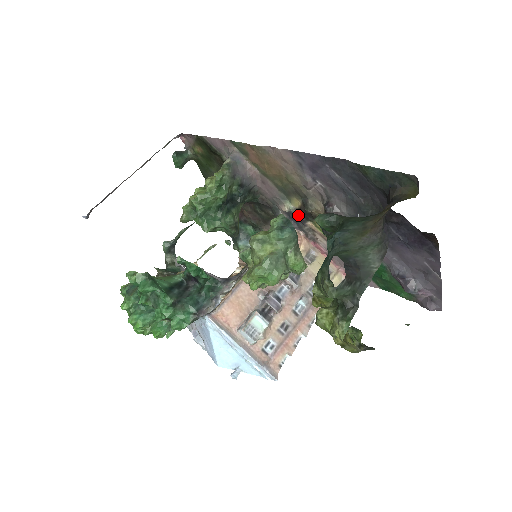
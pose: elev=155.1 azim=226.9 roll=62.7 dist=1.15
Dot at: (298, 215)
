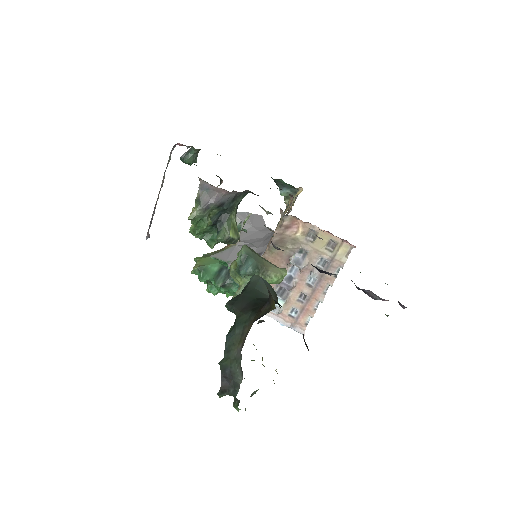
Dot at: occluded
